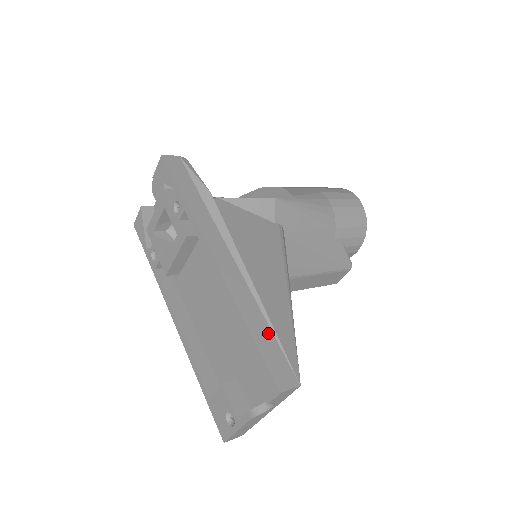
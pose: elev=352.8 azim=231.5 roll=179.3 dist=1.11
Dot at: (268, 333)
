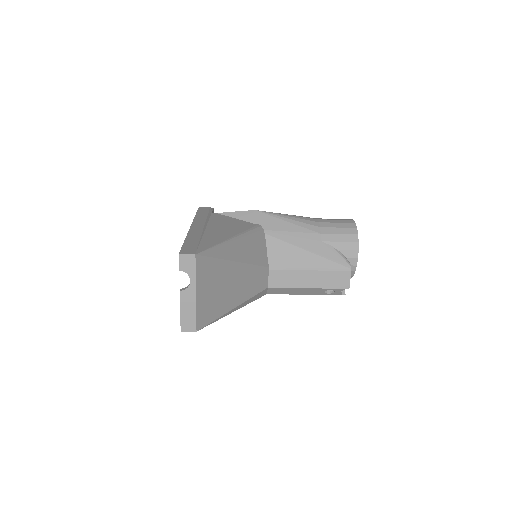
Dot at: (195, 243)
